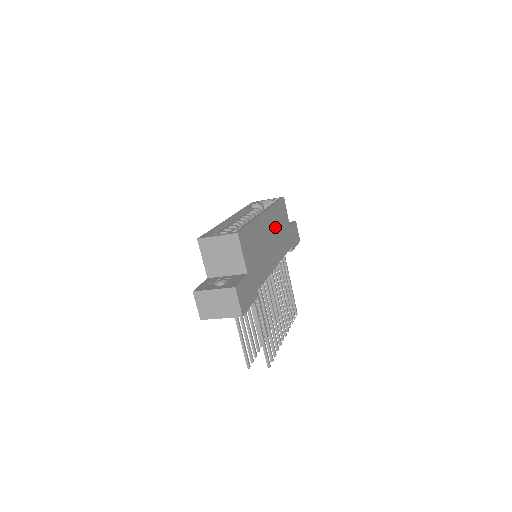
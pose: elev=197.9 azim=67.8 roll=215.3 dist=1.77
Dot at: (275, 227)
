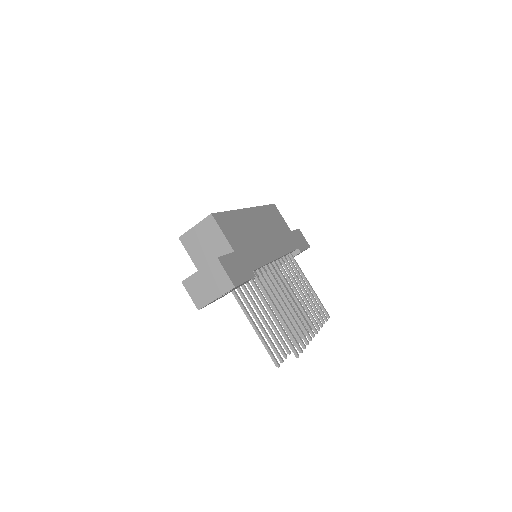
Dot at: (268, 225)
